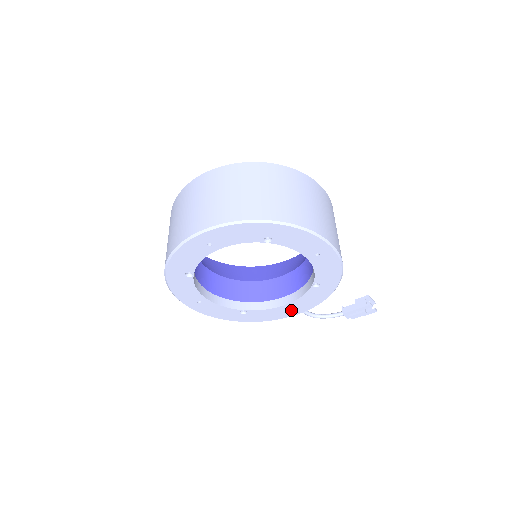
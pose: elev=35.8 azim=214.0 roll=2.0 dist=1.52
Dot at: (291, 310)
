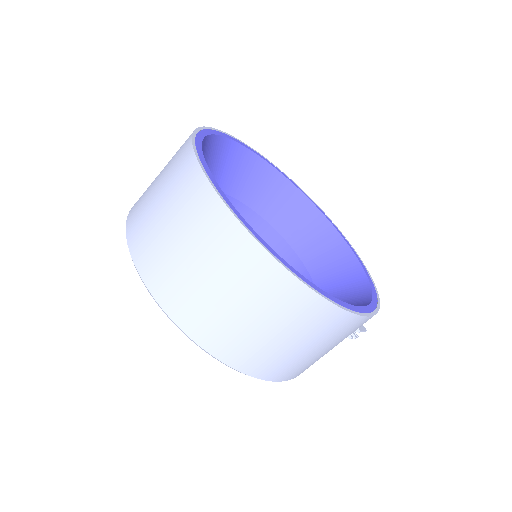
Dot at: occluded
